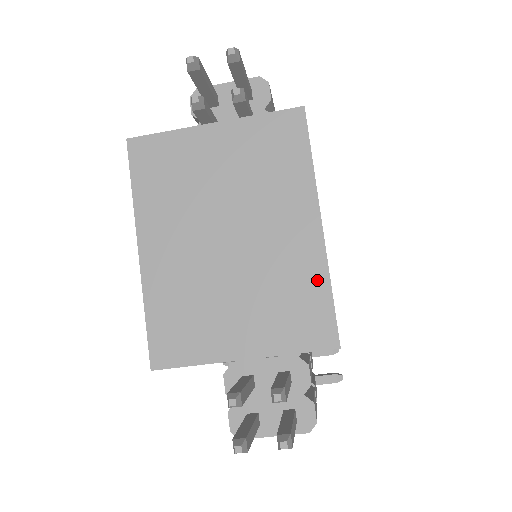
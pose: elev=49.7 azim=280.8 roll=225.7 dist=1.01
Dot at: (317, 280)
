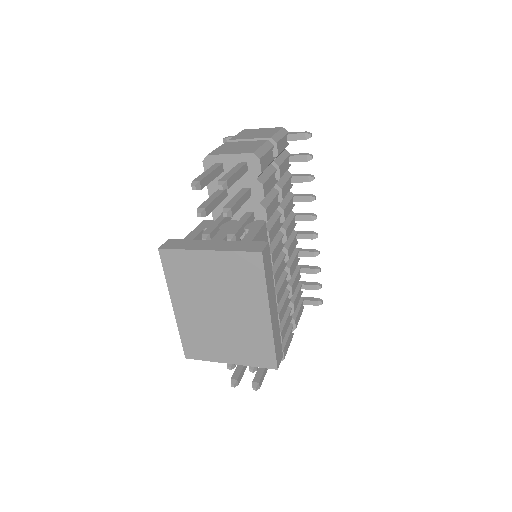
Dot at: (267, 340)
